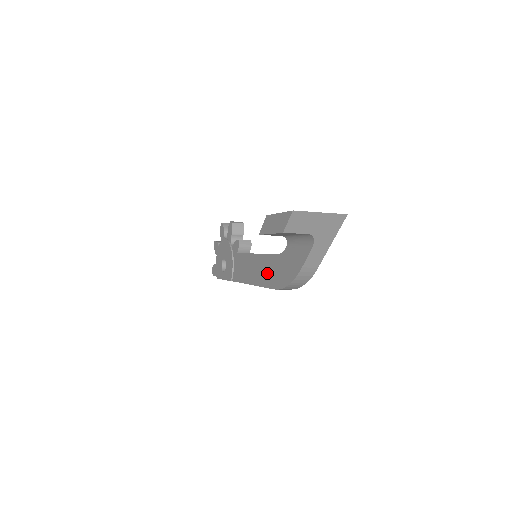
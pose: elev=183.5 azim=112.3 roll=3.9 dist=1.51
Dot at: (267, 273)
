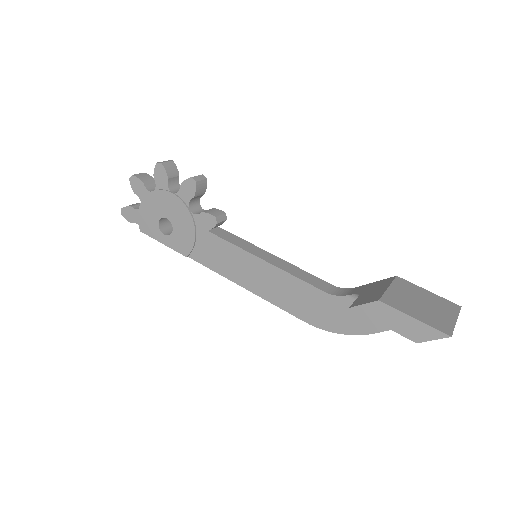
Dot at: (291, 298)
